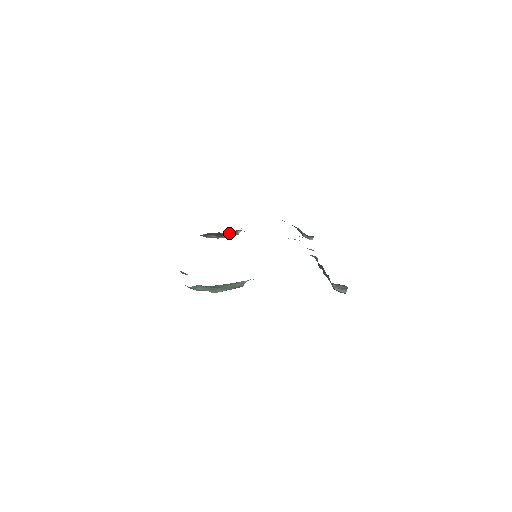
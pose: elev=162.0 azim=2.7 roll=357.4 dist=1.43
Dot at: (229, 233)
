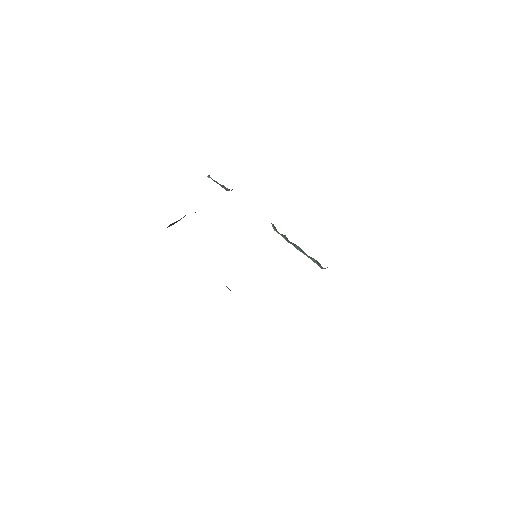
Dot at: occluded
